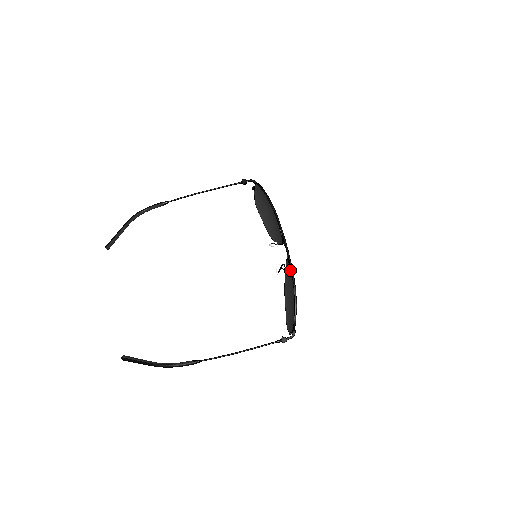
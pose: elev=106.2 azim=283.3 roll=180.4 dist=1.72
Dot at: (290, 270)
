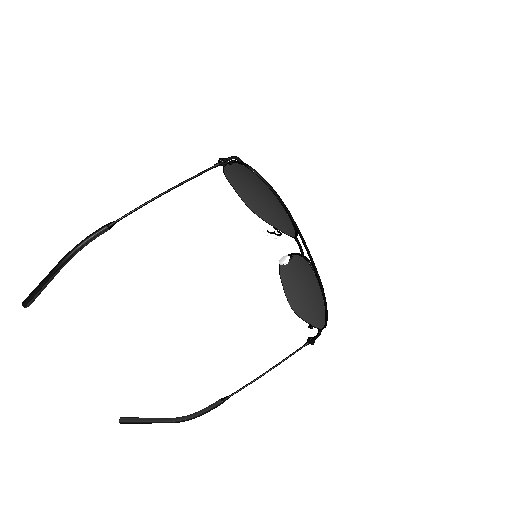
Dot at: (311, 272)
